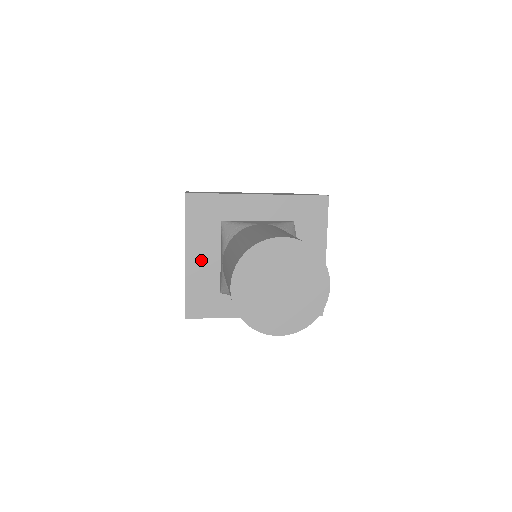
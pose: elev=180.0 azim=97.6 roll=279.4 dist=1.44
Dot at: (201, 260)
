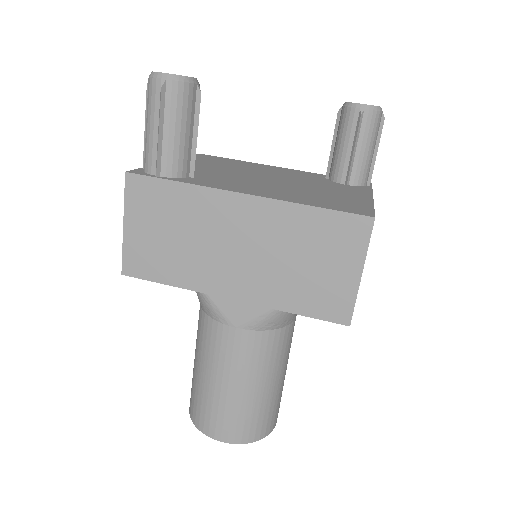
Dot at: occluded
